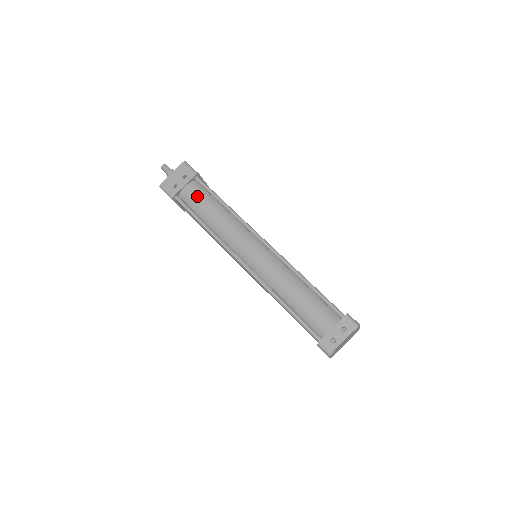
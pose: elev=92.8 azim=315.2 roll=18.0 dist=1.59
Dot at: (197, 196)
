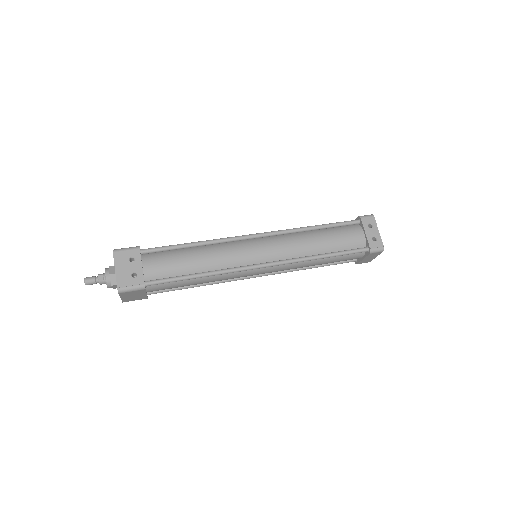
Dot at: (164, 262)
